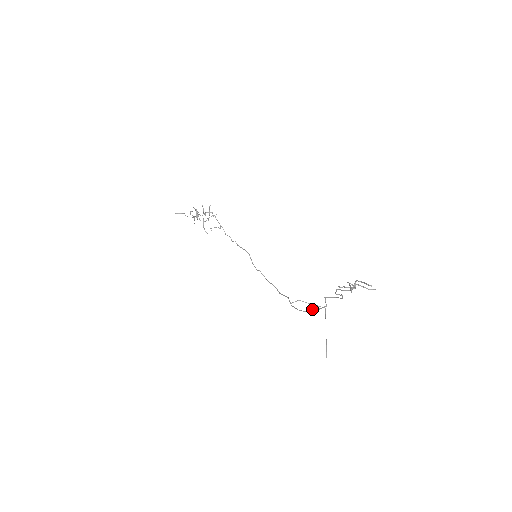
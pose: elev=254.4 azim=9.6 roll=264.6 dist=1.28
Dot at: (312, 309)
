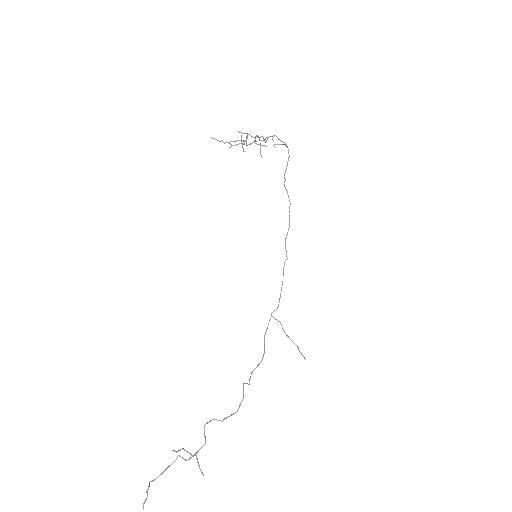
Dot at: (262, 357)
